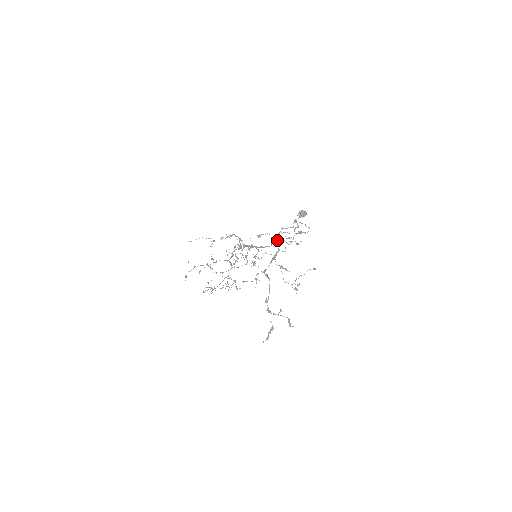
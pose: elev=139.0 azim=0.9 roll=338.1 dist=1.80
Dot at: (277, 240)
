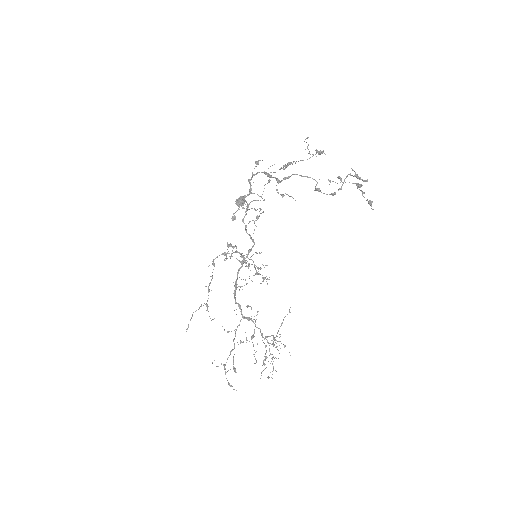
Dot at: (250, 188)
